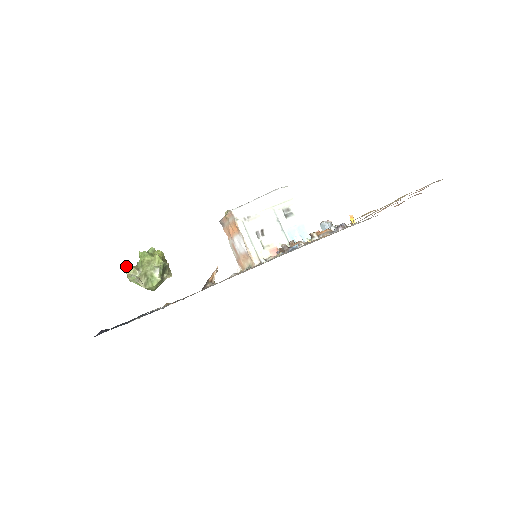
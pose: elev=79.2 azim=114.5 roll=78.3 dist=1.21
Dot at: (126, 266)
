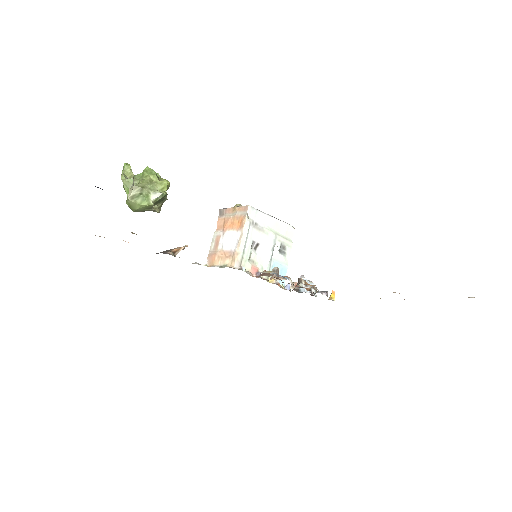
Dot at: (128, 166)
